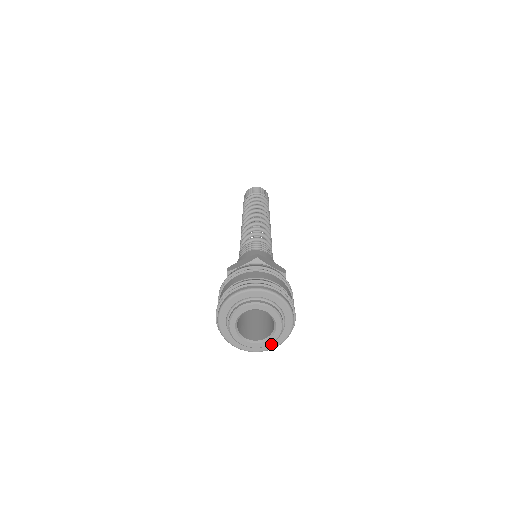
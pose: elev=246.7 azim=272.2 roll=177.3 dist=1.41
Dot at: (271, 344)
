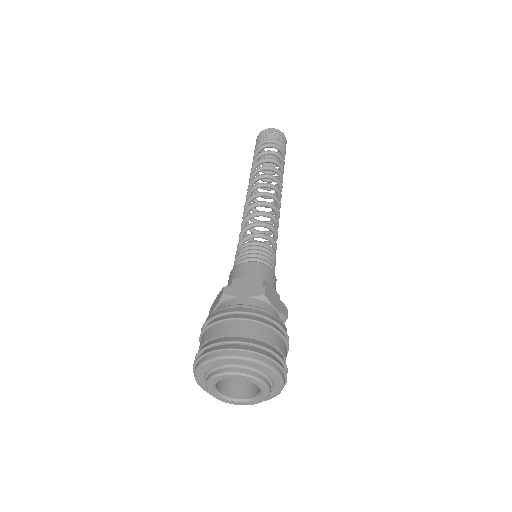
Dot at: (273, 392)
